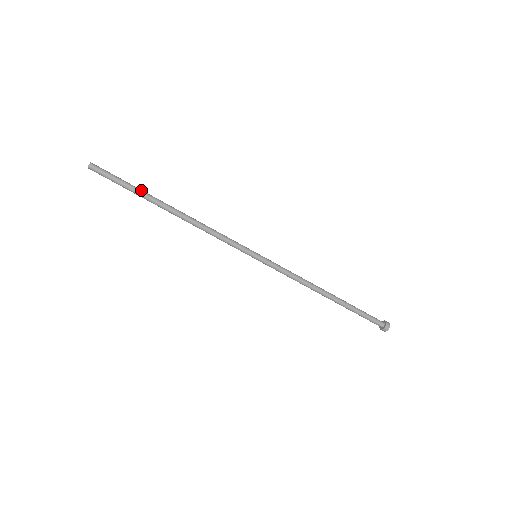
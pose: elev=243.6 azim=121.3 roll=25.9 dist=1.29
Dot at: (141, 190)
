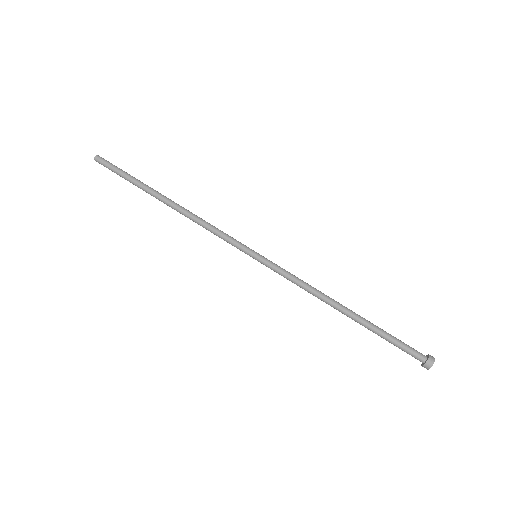
Dot at: (141, 182)
